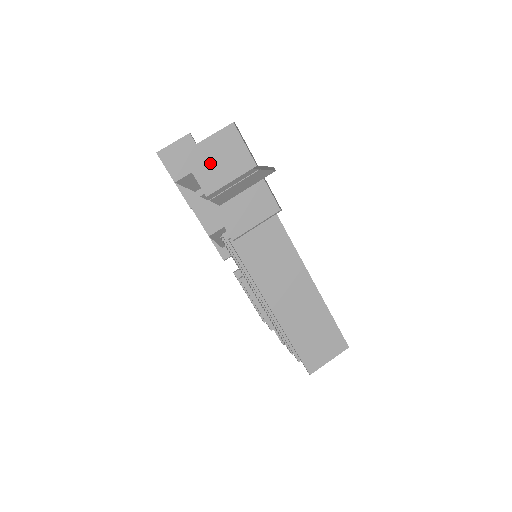
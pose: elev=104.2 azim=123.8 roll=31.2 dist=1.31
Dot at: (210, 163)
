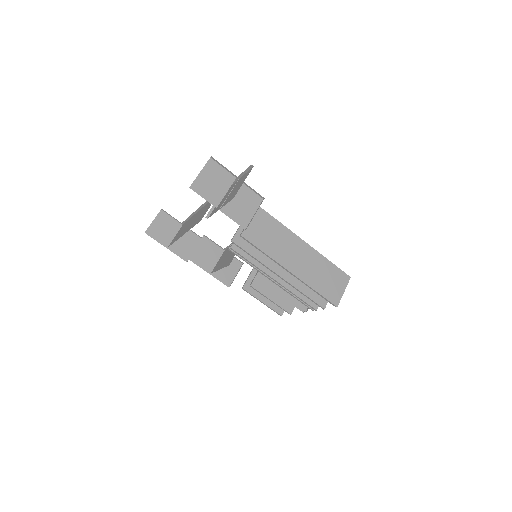
Dot at: (209, 187)
